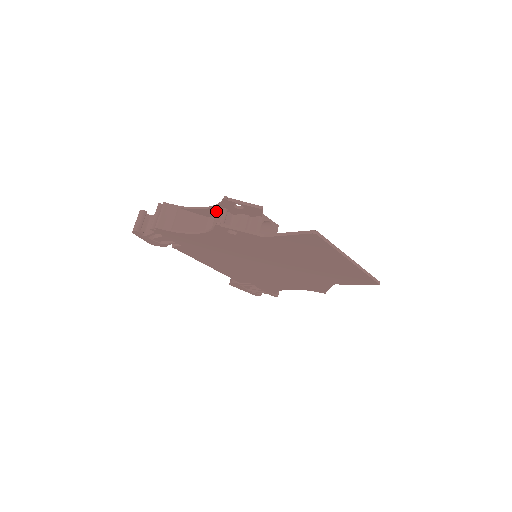
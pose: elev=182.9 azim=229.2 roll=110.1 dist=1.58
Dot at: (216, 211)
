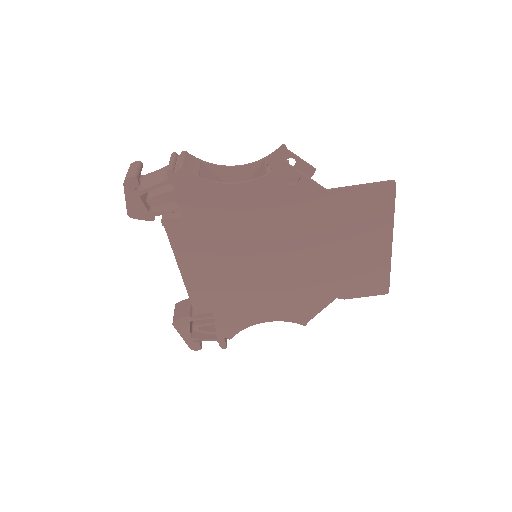
Dot at: (250, 172)
